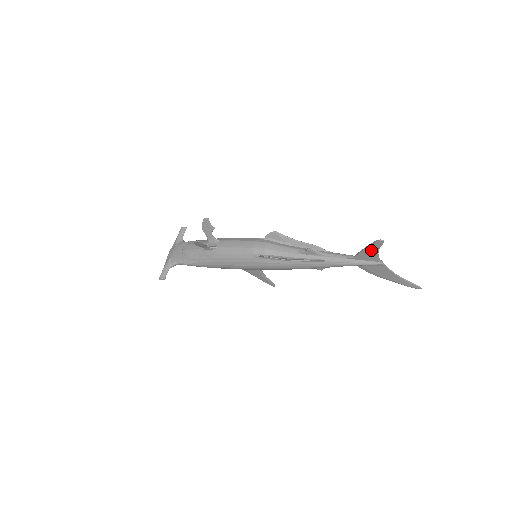
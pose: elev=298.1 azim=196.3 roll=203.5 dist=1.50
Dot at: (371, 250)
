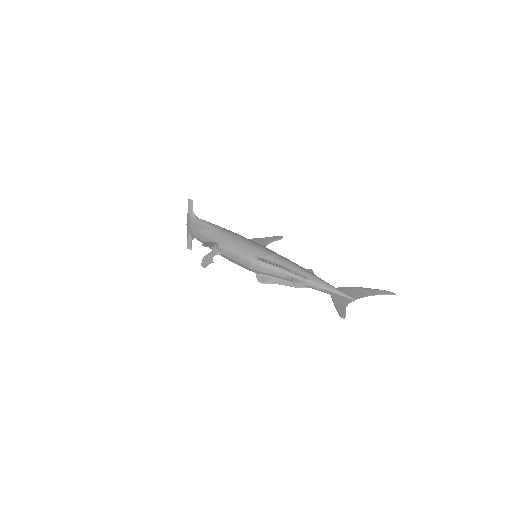
Dot at: (340, 307)
